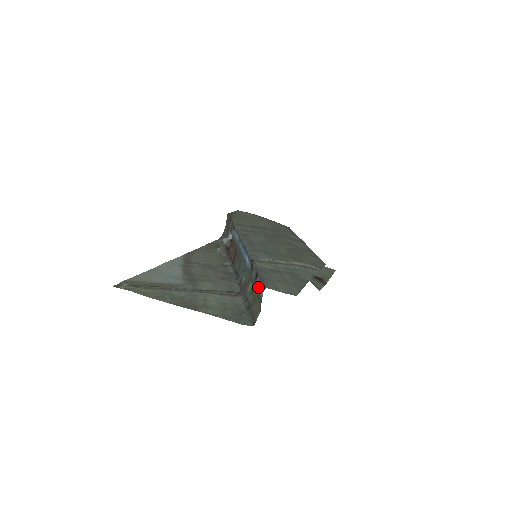
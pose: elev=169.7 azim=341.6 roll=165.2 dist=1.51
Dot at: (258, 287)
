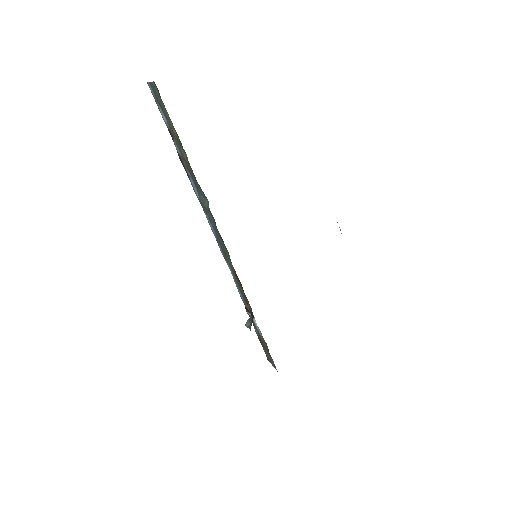
Dot at: (162, 113)
